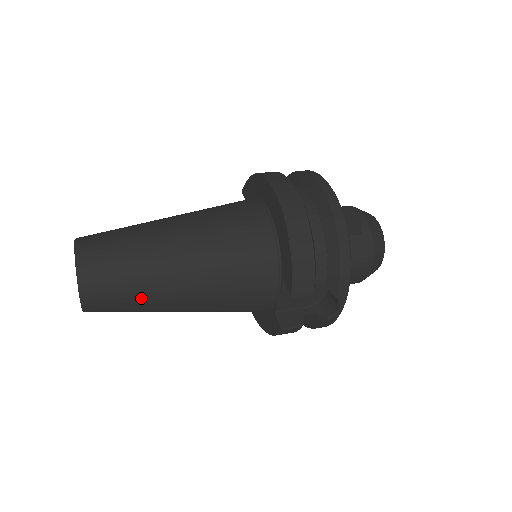
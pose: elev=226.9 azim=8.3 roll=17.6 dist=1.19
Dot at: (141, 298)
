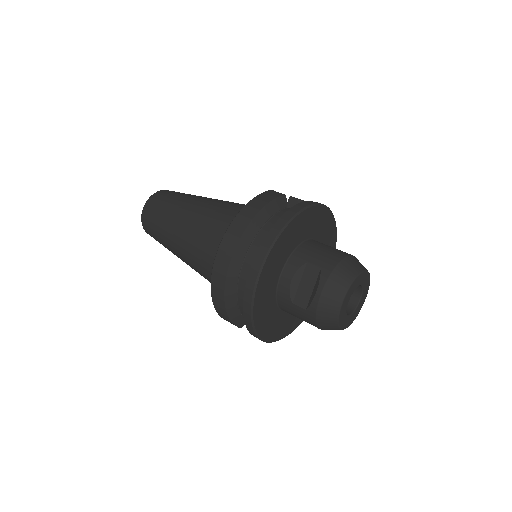
Dot at: occluded
